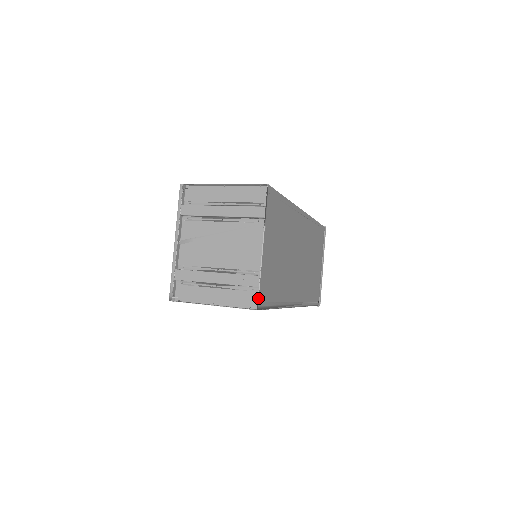
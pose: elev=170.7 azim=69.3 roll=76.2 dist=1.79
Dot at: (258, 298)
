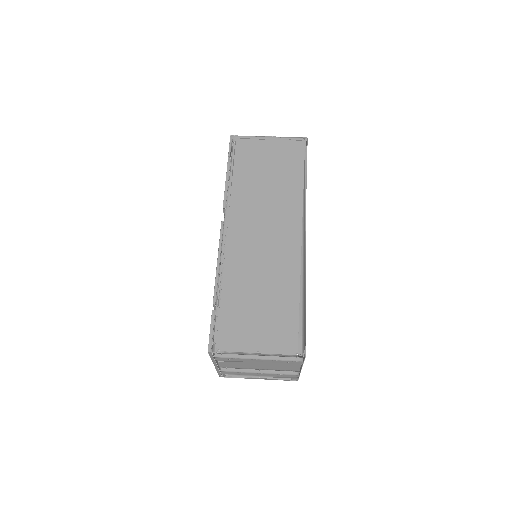
Dot at: (298, 379)
